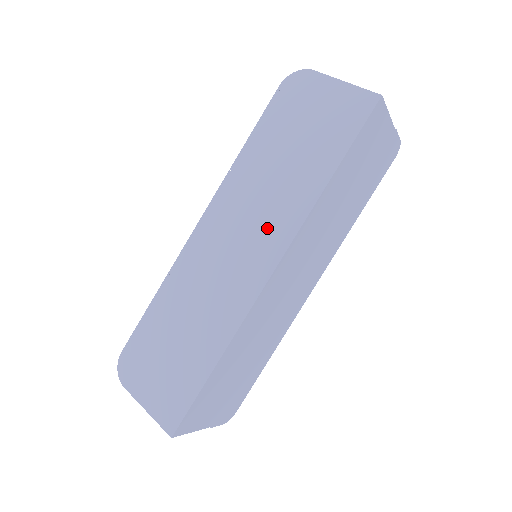
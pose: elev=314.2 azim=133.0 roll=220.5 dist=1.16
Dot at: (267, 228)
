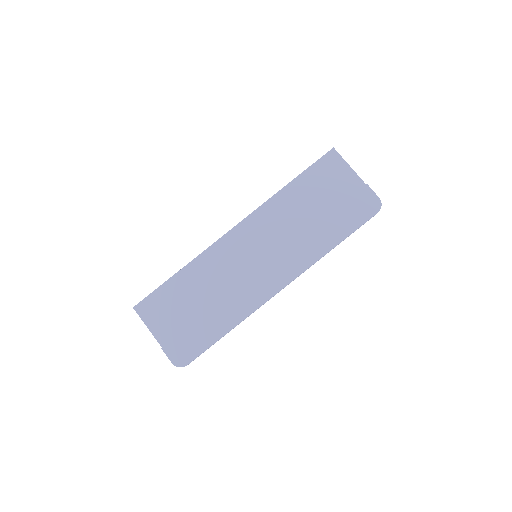
Dot at: occluded
